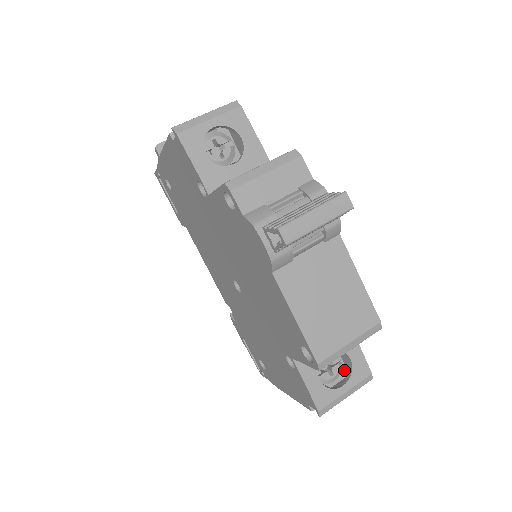
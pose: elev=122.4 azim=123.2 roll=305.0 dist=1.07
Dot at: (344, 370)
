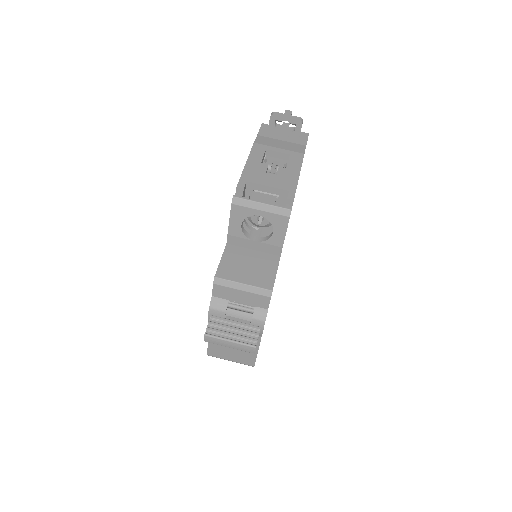
Dot at: occluded
